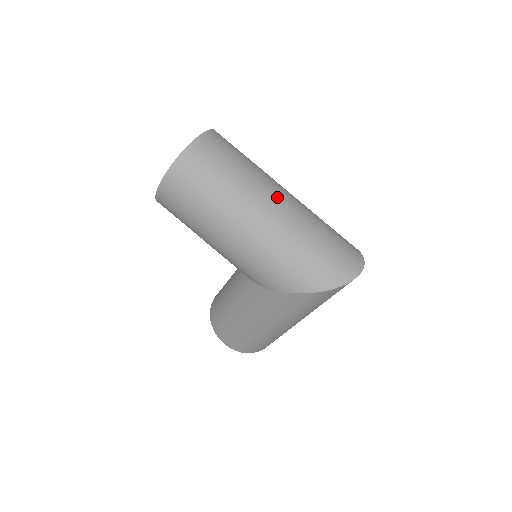
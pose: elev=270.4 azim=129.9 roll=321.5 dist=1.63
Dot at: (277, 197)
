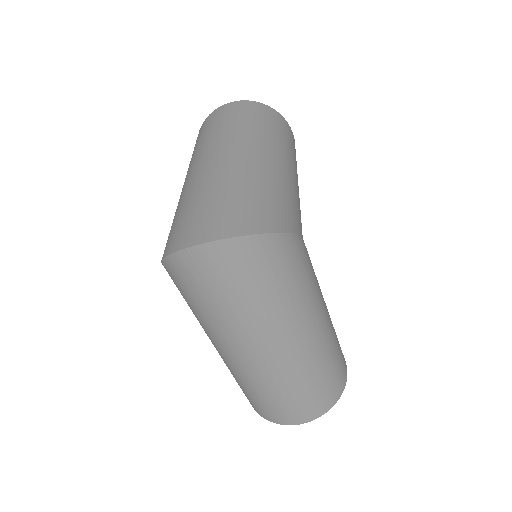
Dot at: (221, 152)
